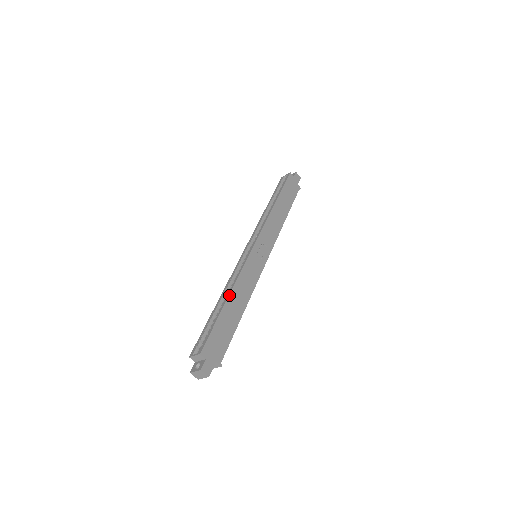
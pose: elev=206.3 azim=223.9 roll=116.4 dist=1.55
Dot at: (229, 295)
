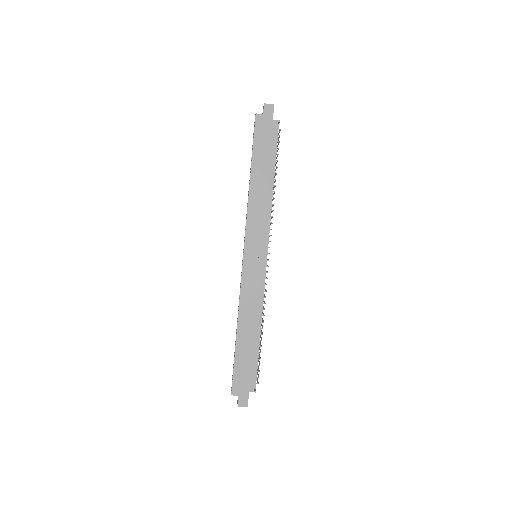
Dot at: (237, 328)
